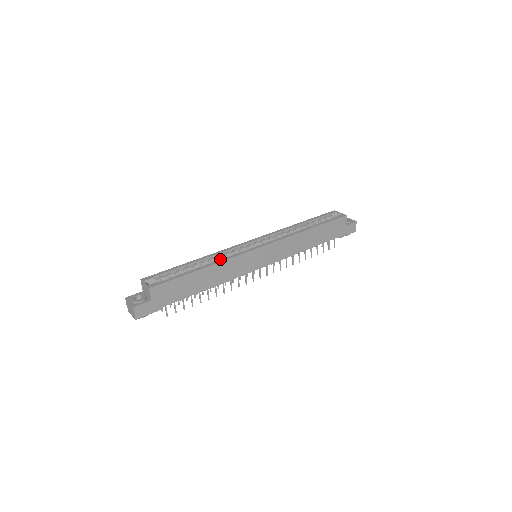
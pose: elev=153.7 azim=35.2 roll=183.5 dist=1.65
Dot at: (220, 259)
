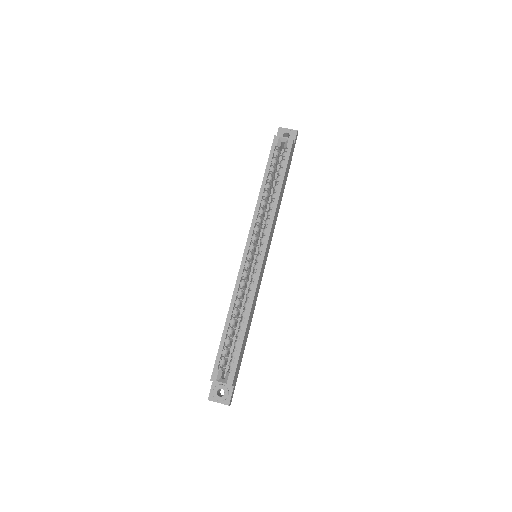
Dot at: (242, 295)
